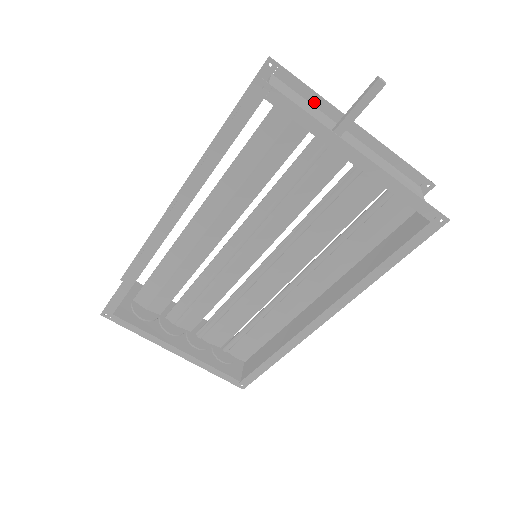
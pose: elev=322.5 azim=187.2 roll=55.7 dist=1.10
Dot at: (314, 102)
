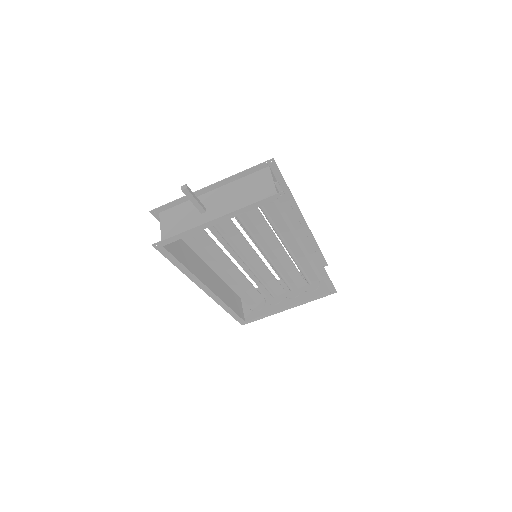
Dot at: (184, 201)
